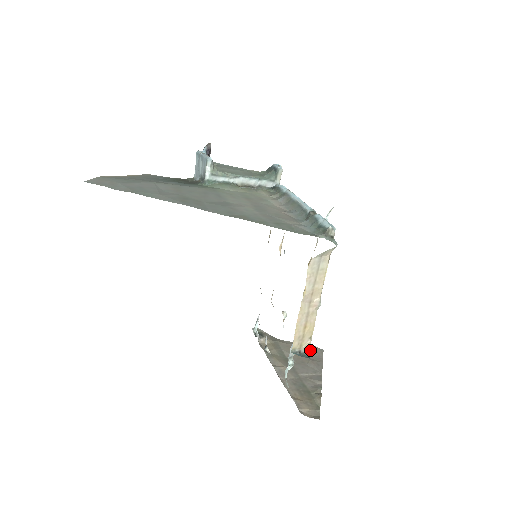
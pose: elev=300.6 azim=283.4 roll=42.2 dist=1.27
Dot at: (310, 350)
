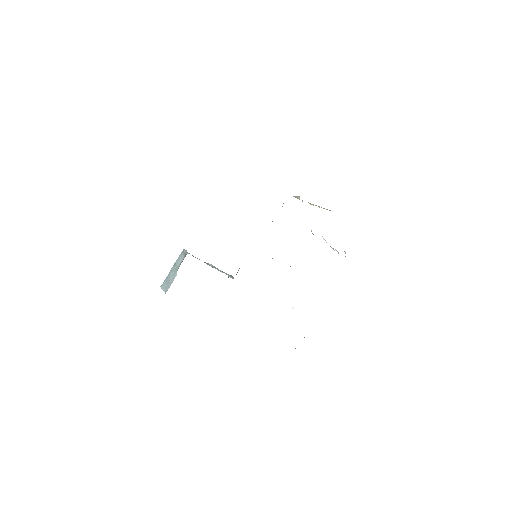
Dot at: occluded
